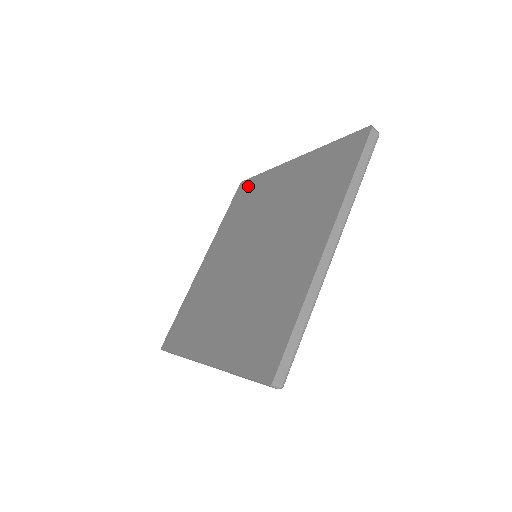
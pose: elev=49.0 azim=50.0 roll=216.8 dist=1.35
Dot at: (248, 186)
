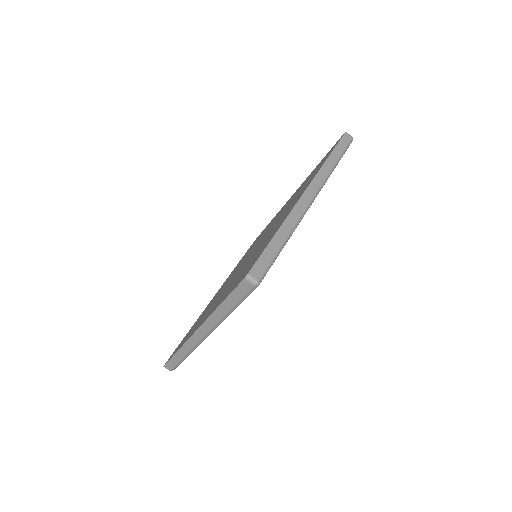
Dot at: occluded
